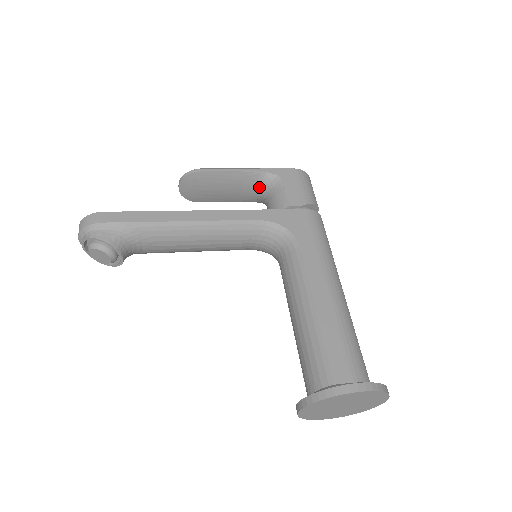
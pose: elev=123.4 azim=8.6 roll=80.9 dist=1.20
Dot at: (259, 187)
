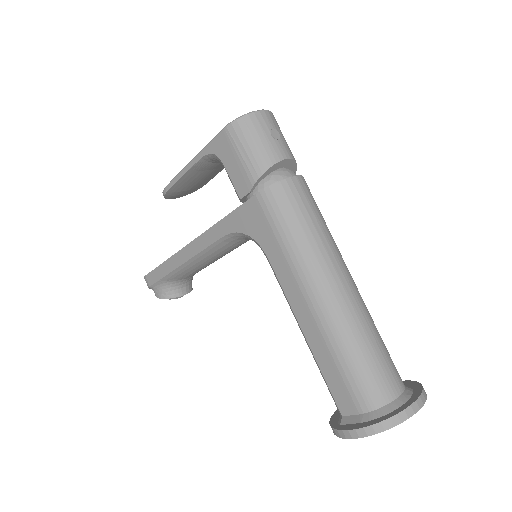
Dot at: (219, 162)
